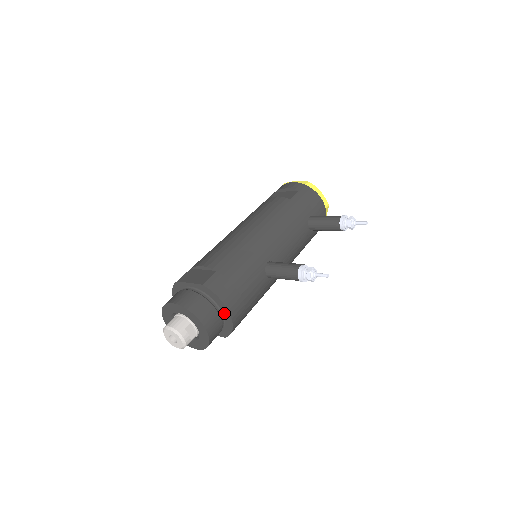
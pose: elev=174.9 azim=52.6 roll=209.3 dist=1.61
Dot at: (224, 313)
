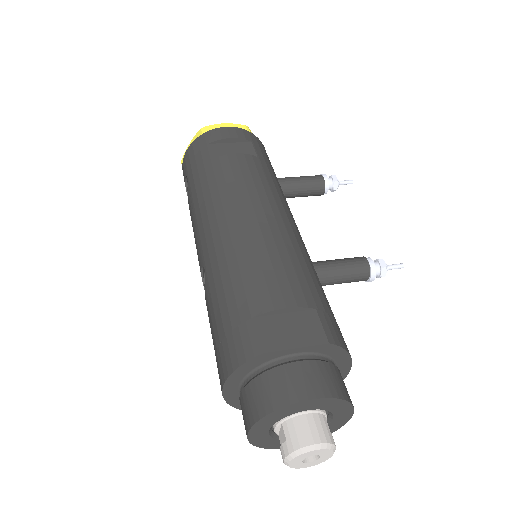
Dot at: occluded
